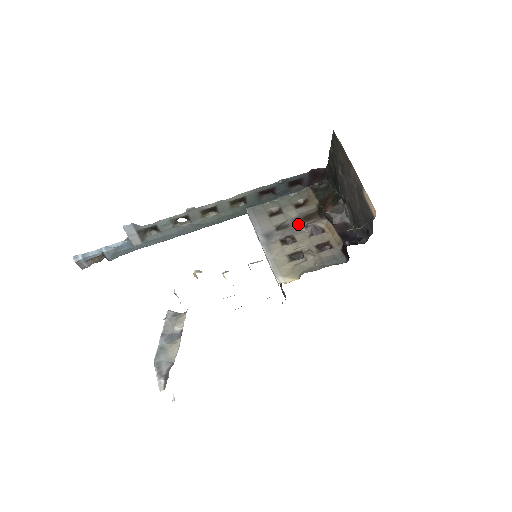
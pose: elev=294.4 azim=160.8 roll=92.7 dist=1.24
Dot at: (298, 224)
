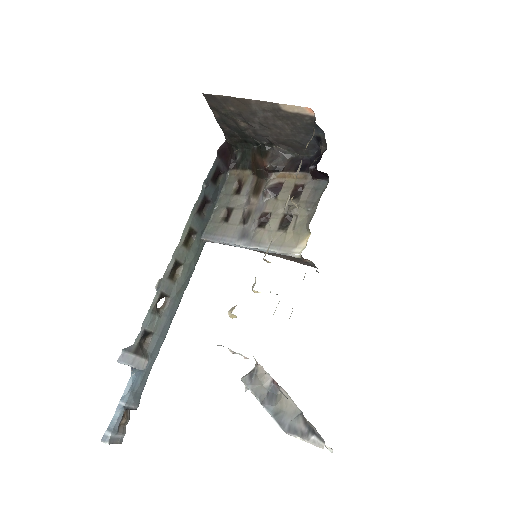
Dot at: (256, 201)
